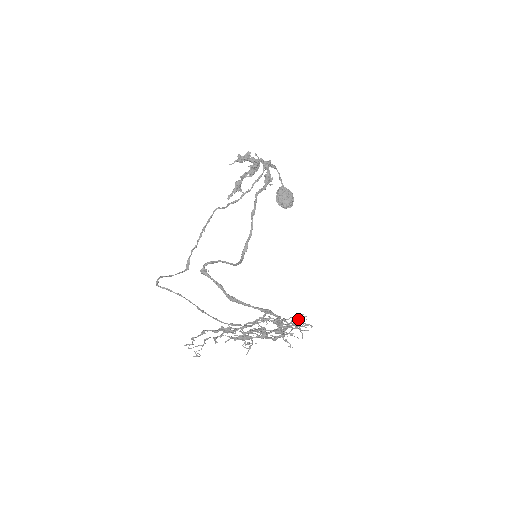
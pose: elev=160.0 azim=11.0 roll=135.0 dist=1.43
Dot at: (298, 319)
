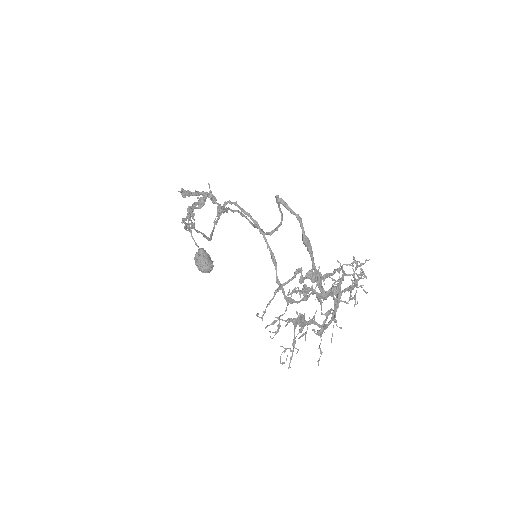
Dot at: (363, 272)
